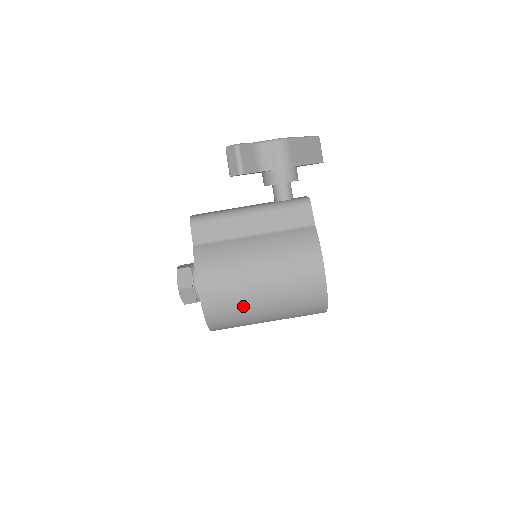
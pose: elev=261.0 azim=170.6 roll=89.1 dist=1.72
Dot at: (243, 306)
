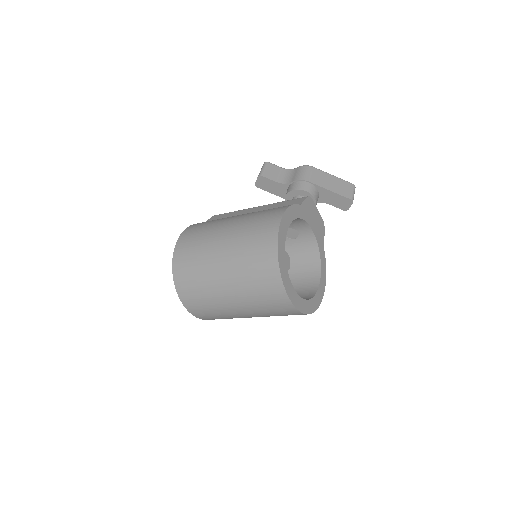
Dot at: (203, 252)
